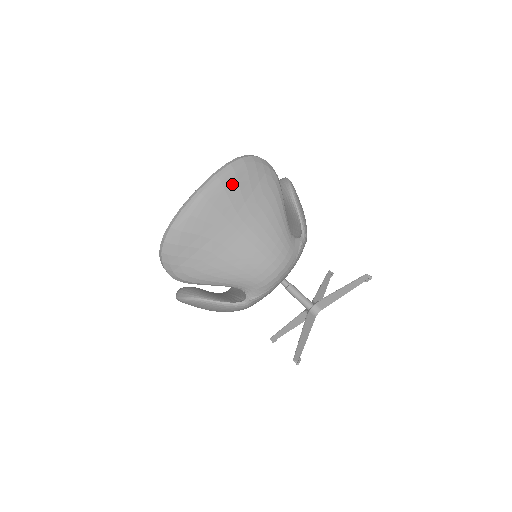
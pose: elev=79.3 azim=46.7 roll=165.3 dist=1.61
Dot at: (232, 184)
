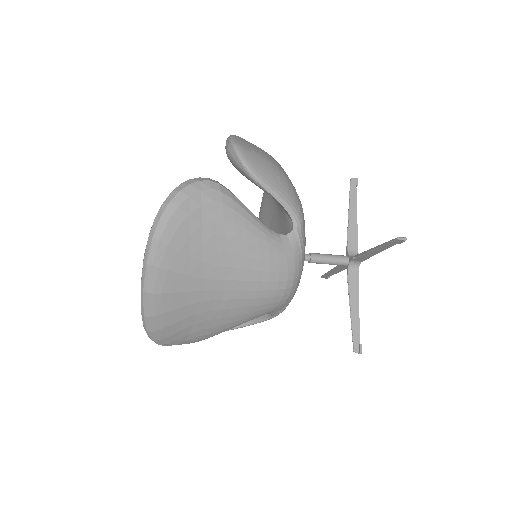
Dot at: (173, 258)
